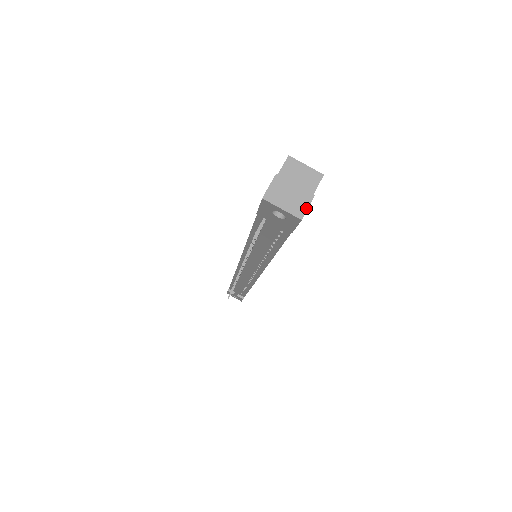
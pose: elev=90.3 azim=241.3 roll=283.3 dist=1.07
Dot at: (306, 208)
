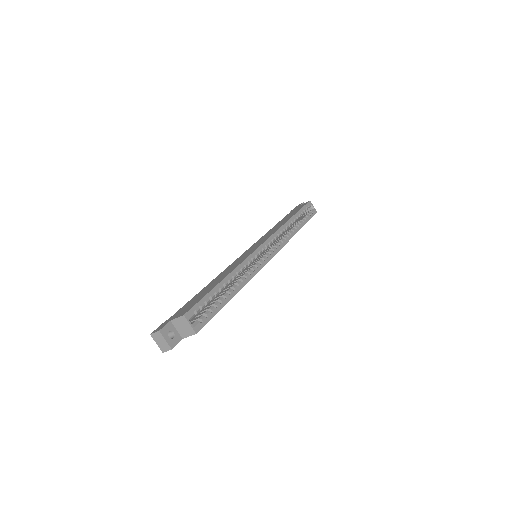
Dot at: (166, 351)
